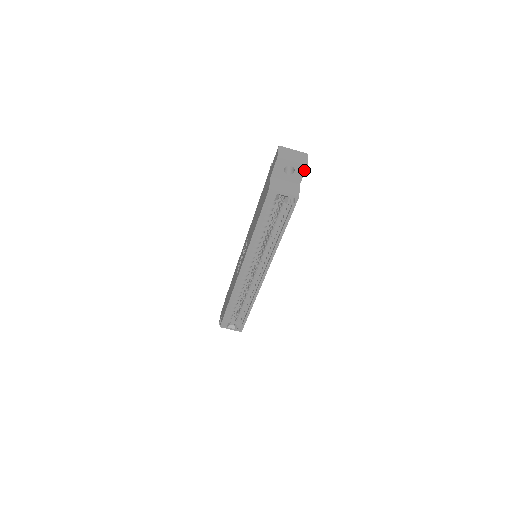
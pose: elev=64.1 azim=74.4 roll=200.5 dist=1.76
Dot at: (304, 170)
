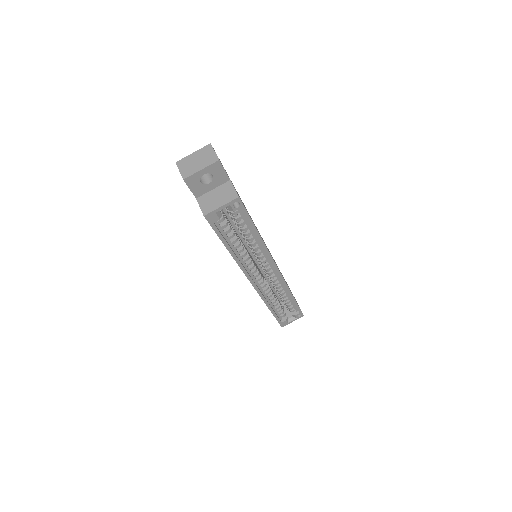
Dot at: (220, 166)
